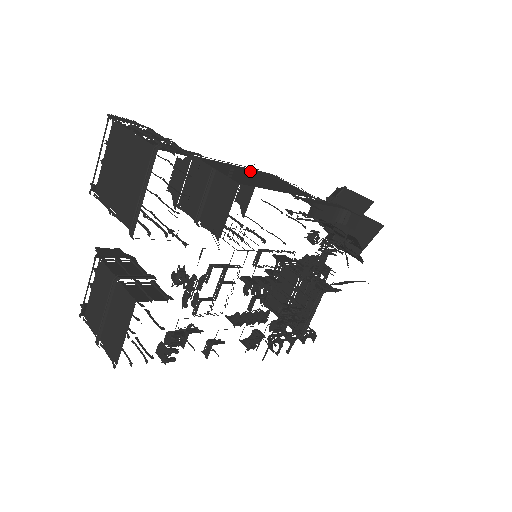
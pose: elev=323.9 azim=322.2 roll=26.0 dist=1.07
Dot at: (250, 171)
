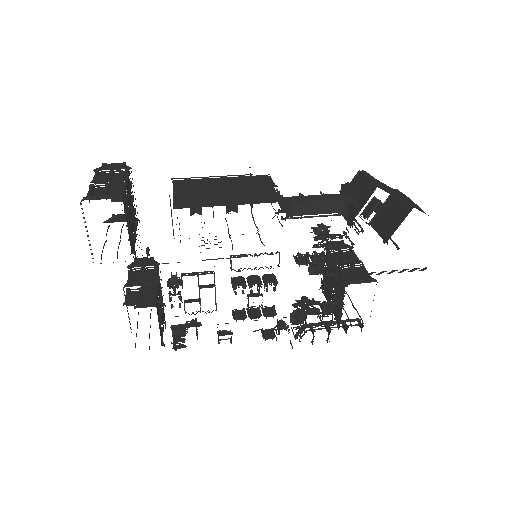
Dot at: (230, 181)
